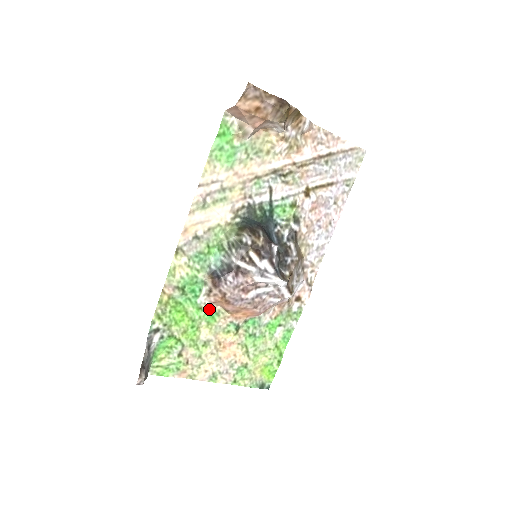
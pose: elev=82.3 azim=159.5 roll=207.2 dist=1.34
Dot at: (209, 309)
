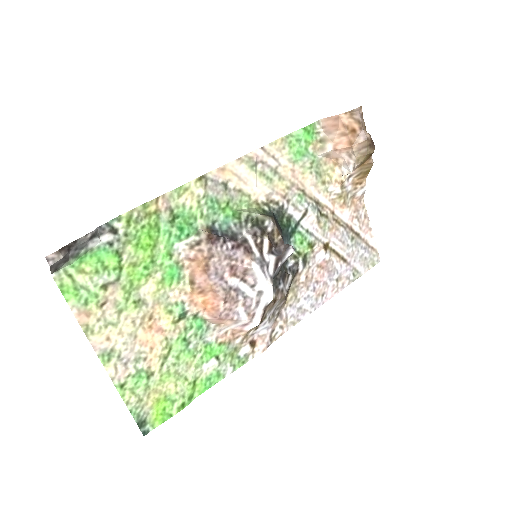
Dot at: (177, 264)
